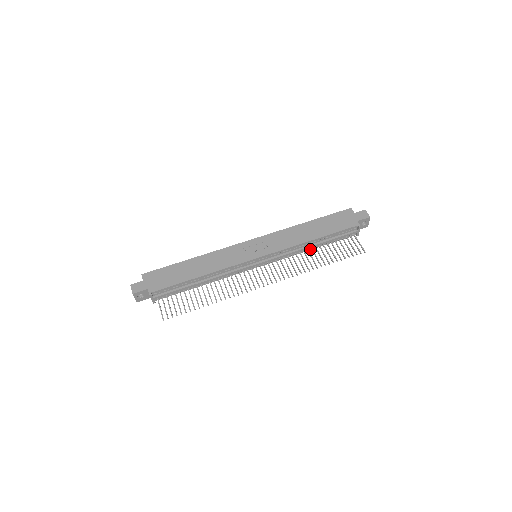
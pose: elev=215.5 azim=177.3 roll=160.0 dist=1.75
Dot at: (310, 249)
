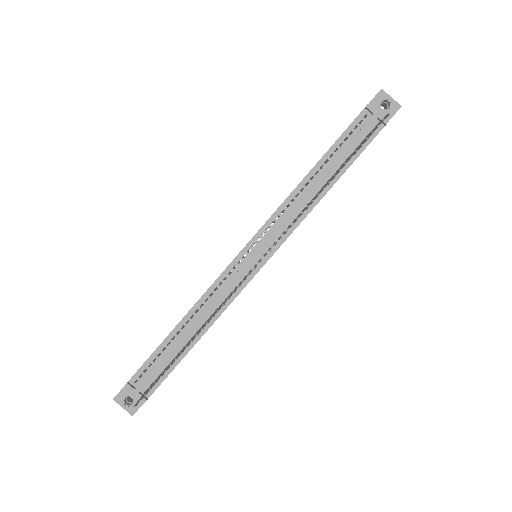
Dot at: (325, 192)
